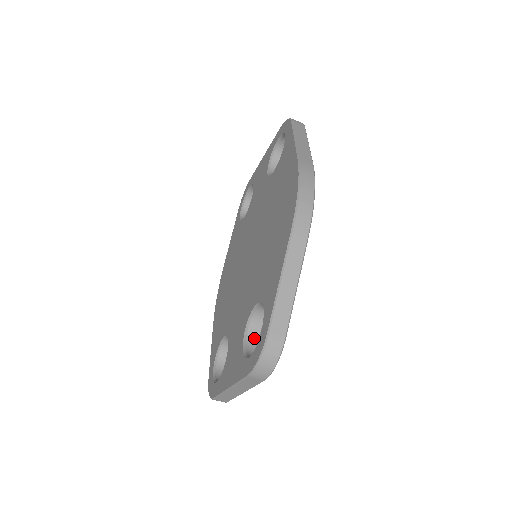
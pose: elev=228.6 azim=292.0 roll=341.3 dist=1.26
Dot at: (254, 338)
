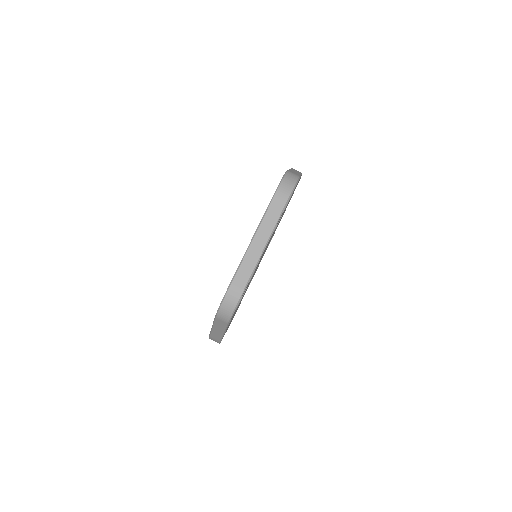
Dot at: occluded
